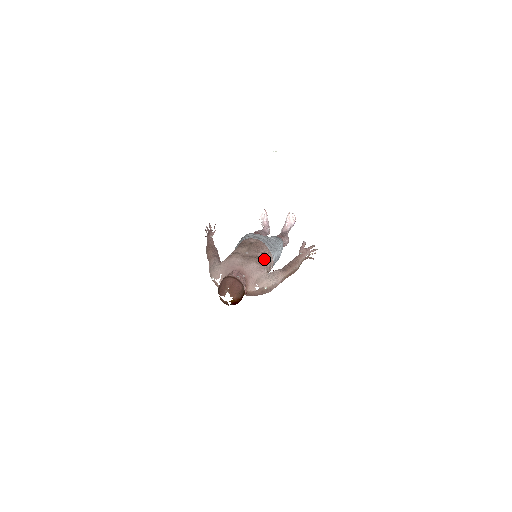
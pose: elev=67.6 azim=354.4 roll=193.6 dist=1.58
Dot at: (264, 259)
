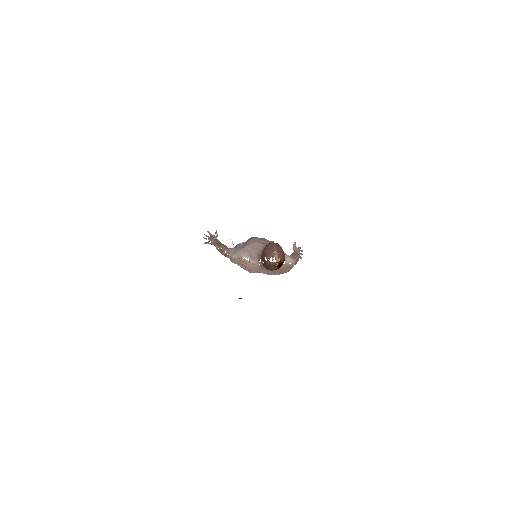
Dot at: occluded
